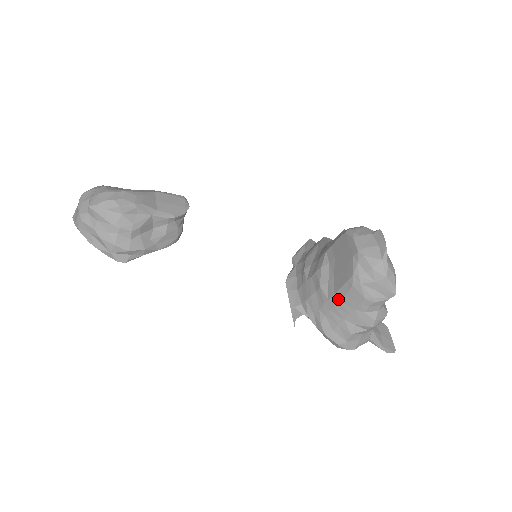
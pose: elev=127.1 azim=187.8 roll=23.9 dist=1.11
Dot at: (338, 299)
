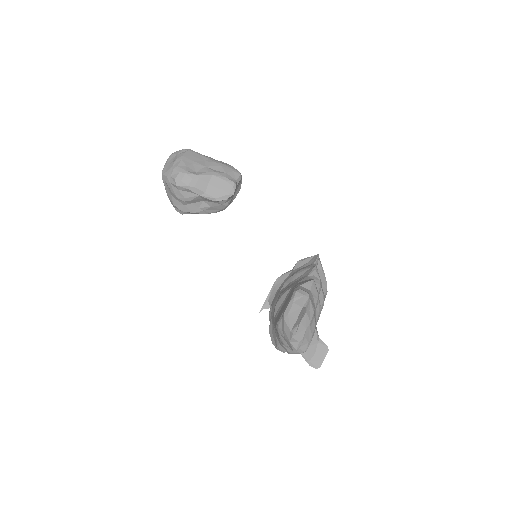
Dot at: occluded
